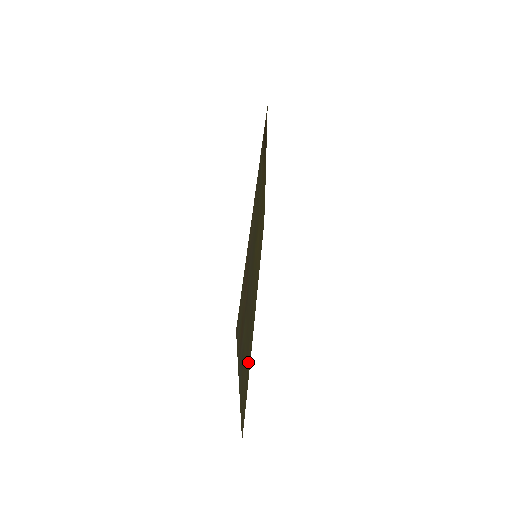
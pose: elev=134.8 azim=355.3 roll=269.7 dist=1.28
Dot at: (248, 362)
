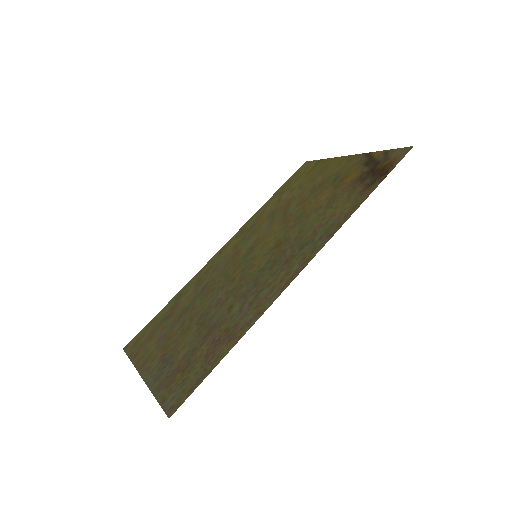
Dot at: (174, 310)
